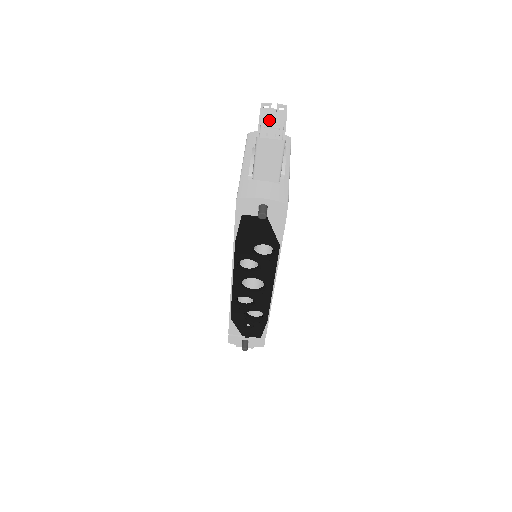
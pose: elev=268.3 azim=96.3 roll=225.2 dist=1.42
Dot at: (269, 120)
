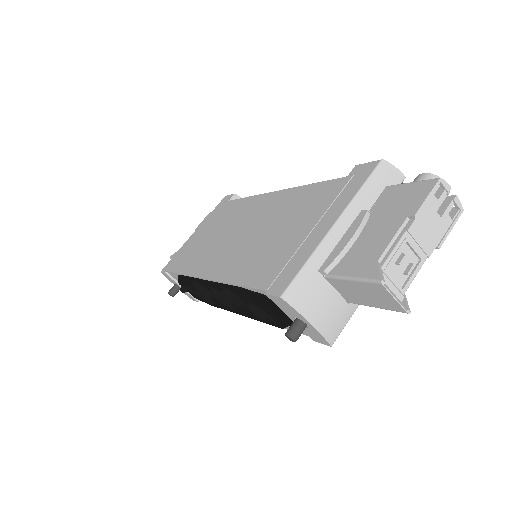
Dot at: (422, 230)
